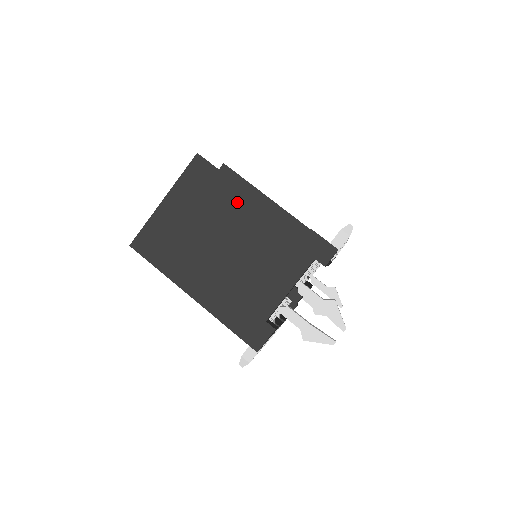
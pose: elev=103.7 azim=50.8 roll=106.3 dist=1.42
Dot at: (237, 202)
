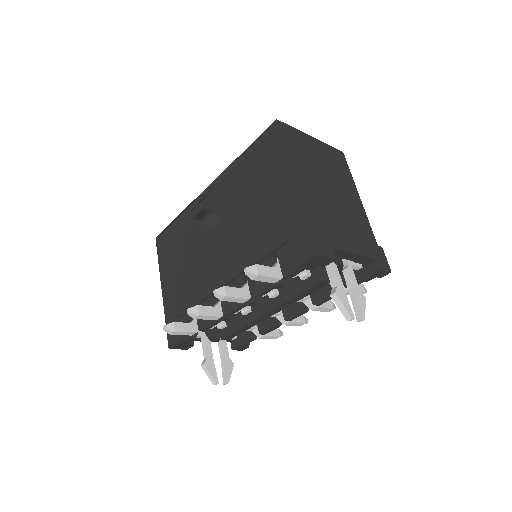
Dot at: (351, 189)
